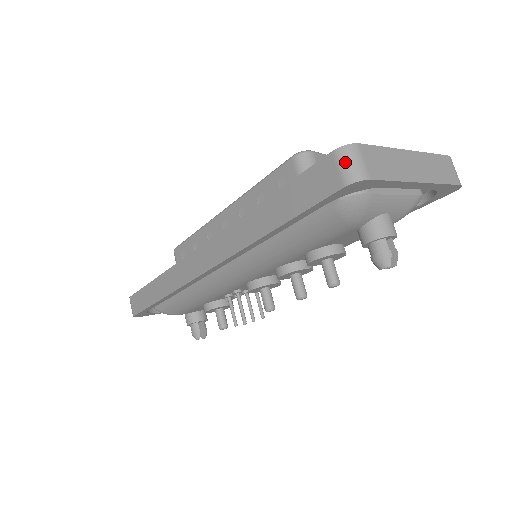
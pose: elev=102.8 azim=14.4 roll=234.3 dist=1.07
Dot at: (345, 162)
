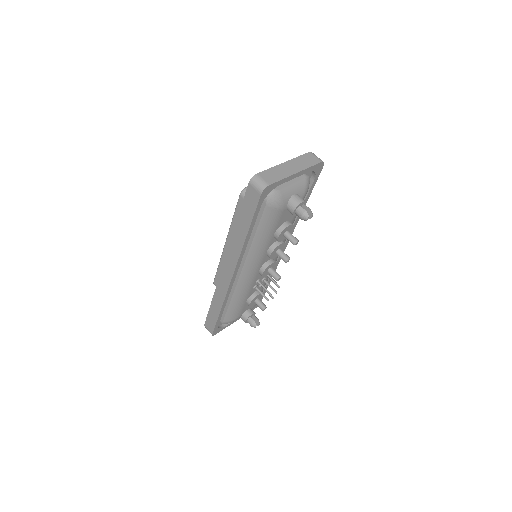
Dot at: (256, 184)
